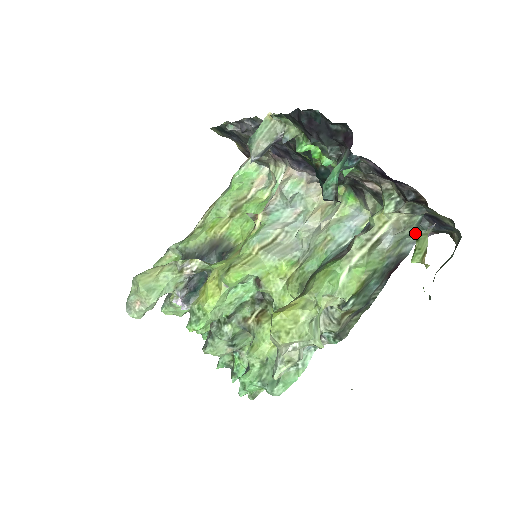
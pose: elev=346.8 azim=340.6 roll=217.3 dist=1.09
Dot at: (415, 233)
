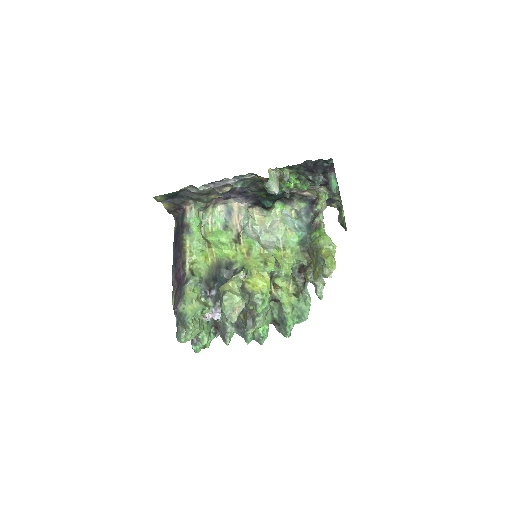
Dot at: occluded
